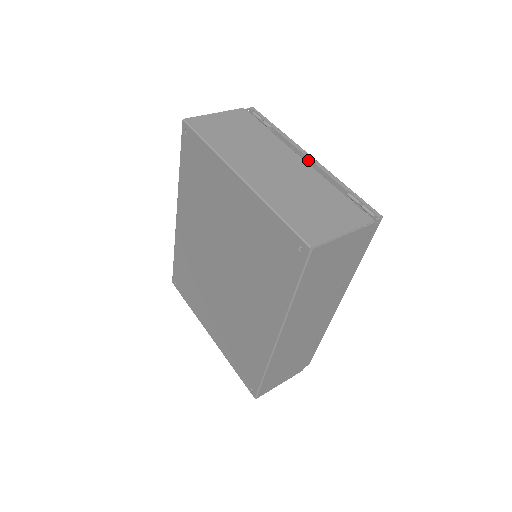
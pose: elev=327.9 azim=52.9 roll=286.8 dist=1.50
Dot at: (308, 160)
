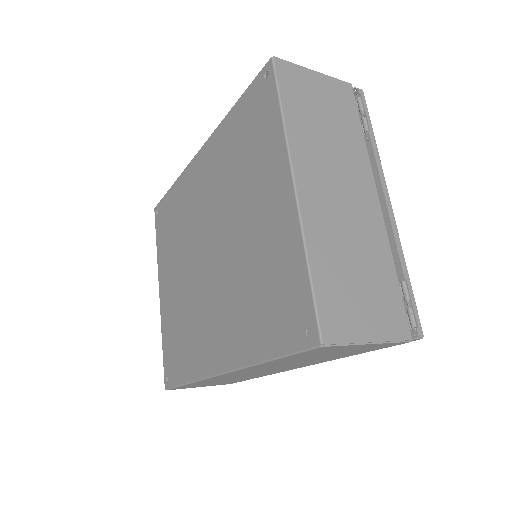
Dot at: (384, 203)
